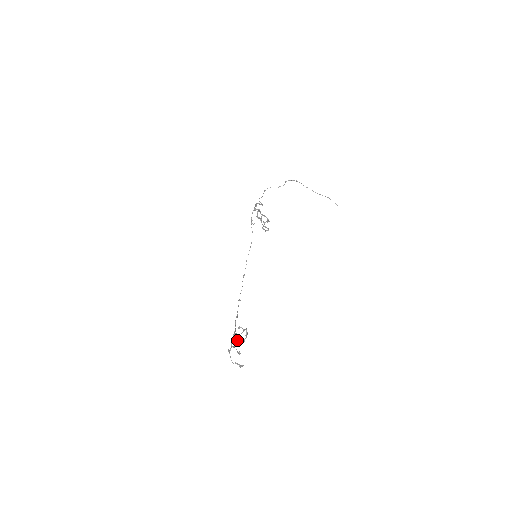
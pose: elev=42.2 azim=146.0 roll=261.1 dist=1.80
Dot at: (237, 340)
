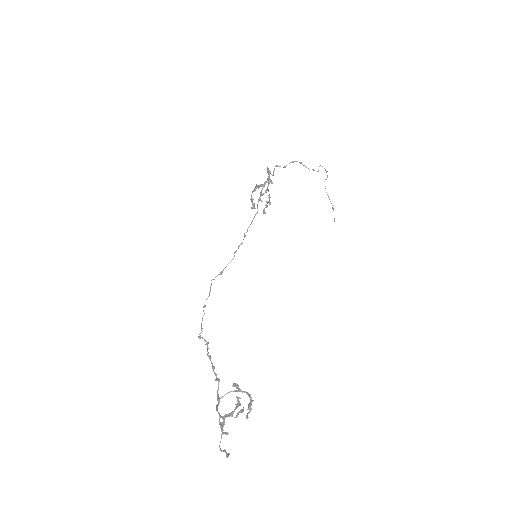
Dot at: occluded
